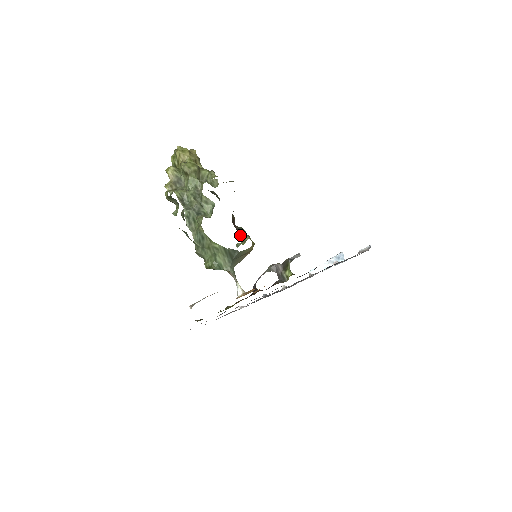
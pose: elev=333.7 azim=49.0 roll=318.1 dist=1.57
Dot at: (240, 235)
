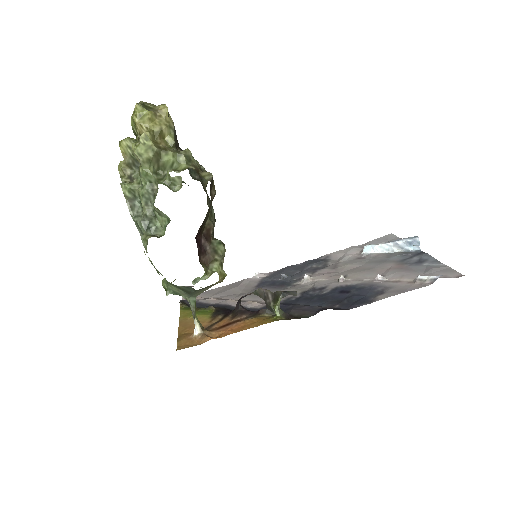
Dot at: (207, 260)
